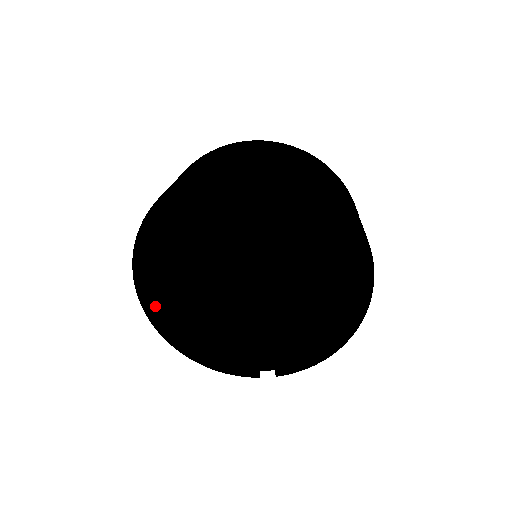
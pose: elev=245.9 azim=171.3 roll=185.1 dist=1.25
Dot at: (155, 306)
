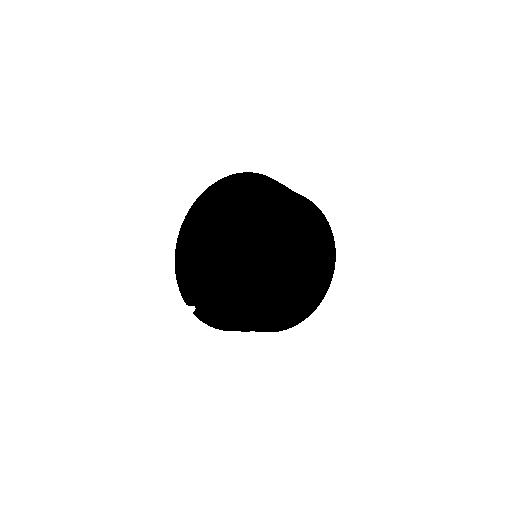
Dot at: (191, 218)
